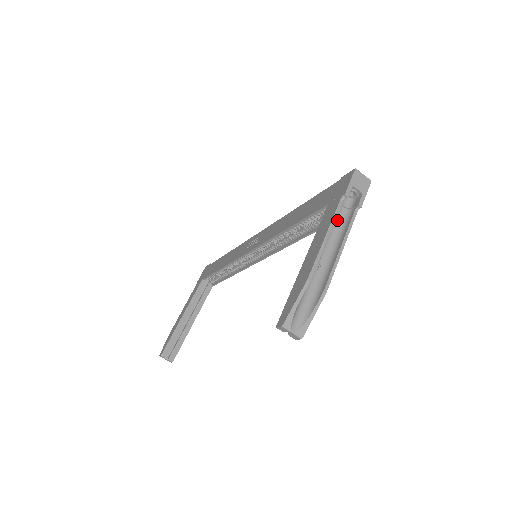
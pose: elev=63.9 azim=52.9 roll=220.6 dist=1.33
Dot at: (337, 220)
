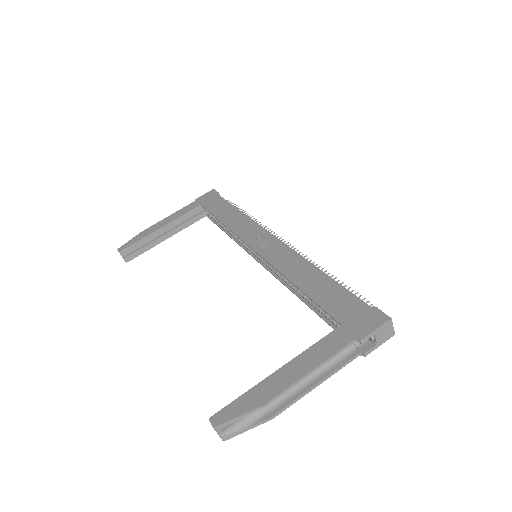
Dot at: occluded
